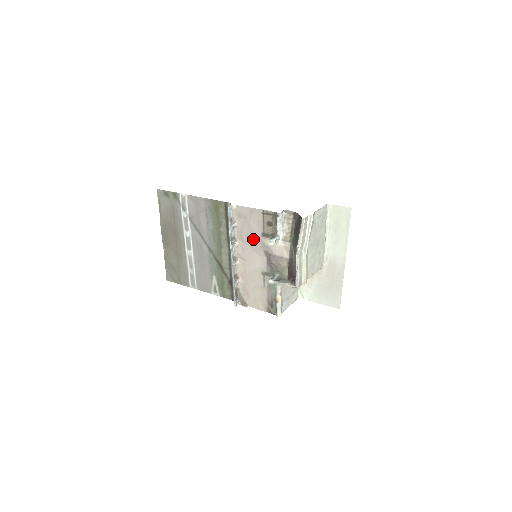
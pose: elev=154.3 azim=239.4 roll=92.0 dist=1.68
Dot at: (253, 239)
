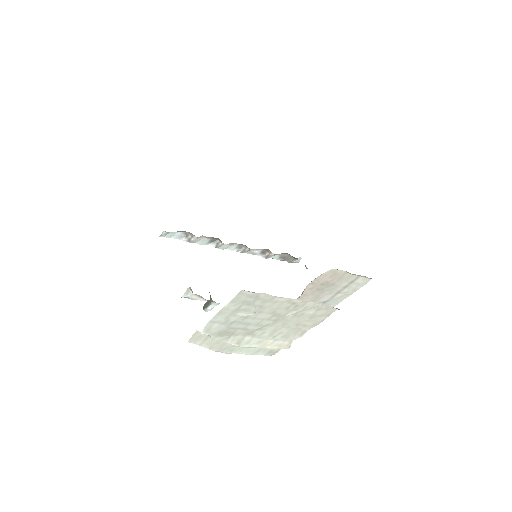
Dot at: occluded
